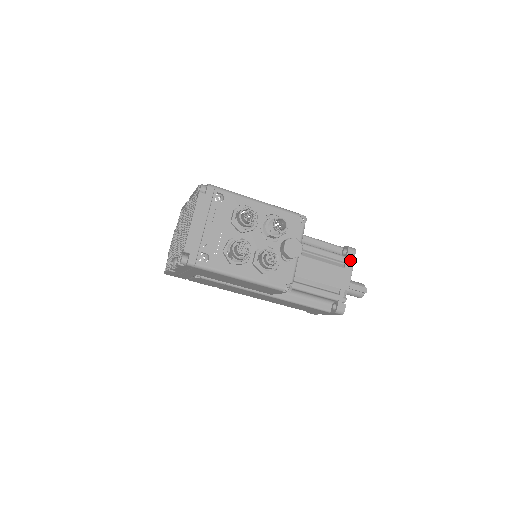
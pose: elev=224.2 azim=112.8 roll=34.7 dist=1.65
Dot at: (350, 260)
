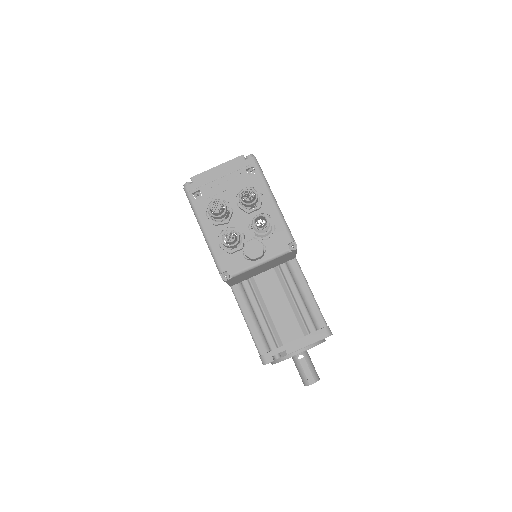
Dot at: (316, 336)
